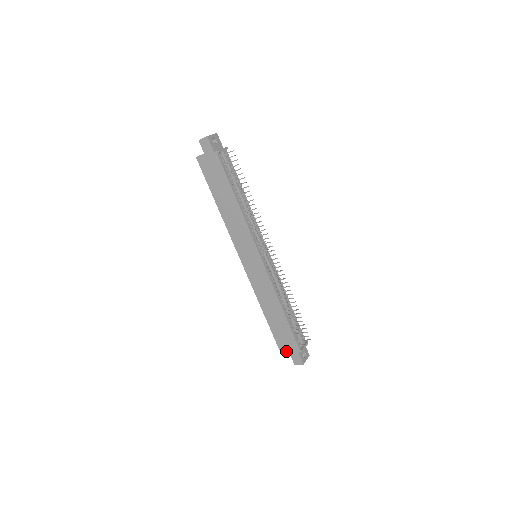
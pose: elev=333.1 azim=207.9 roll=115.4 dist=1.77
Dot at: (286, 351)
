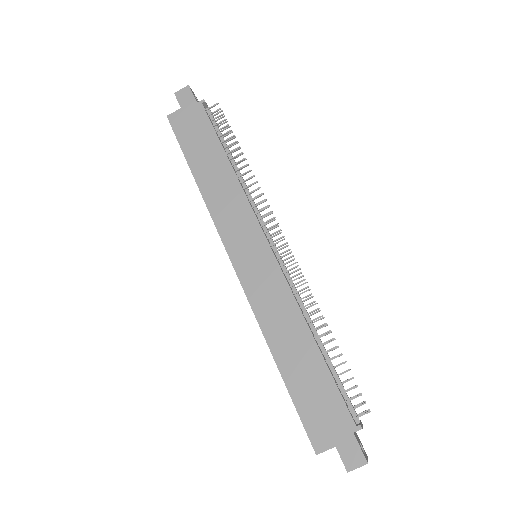
Dot at: (326, 440)
